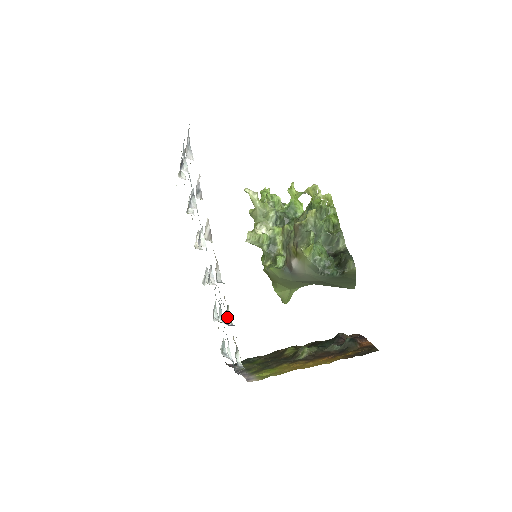
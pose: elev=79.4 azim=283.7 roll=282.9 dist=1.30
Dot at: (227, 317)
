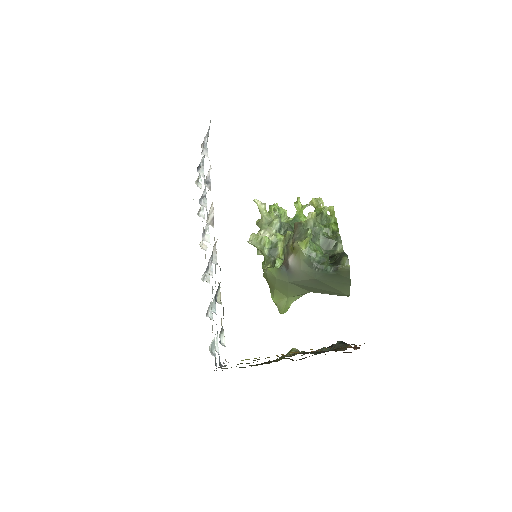
Dot at: (217, 297)
